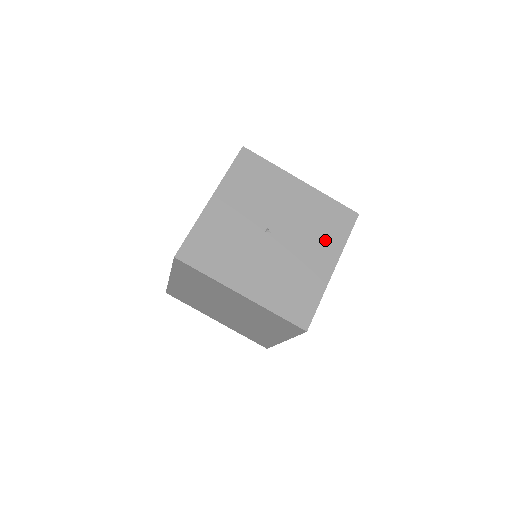
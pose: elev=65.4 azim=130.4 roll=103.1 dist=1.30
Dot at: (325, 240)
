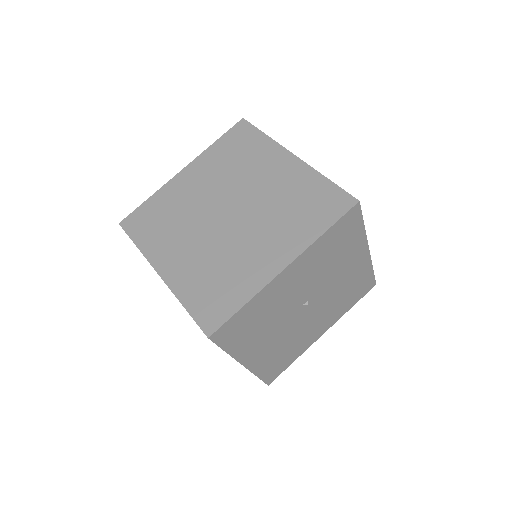
Dot at: (337, 310)
